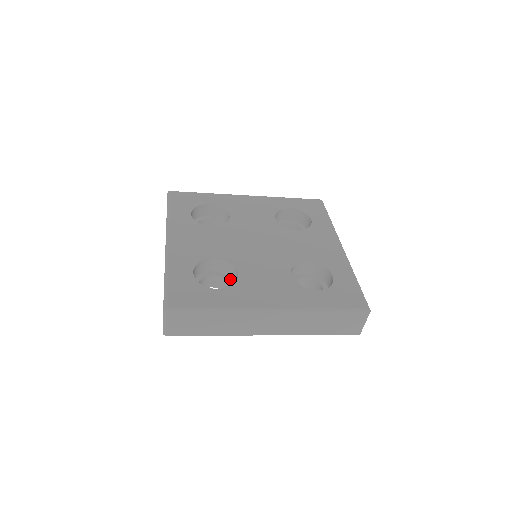
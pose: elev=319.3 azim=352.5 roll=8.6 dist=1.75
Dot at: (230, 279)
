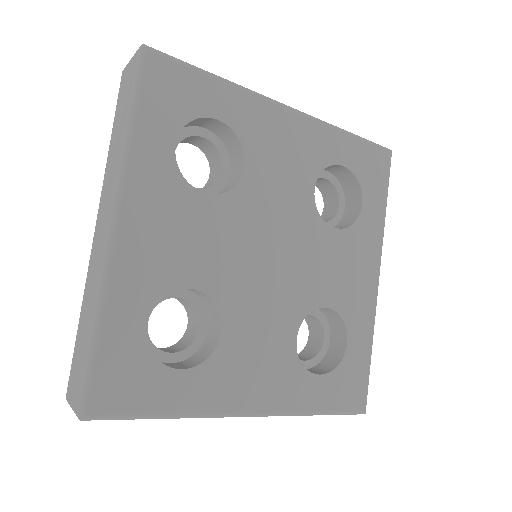
Dot at: (203, 310)
